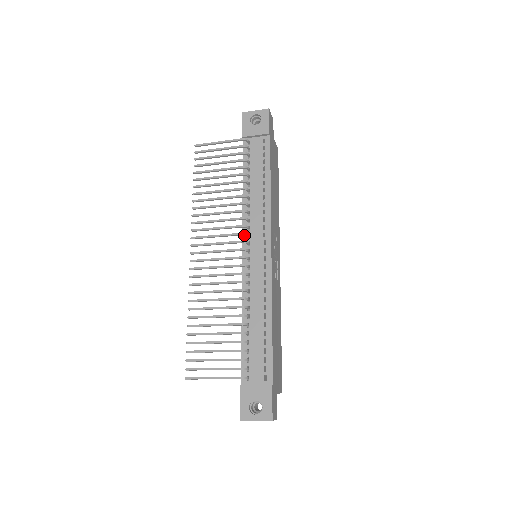
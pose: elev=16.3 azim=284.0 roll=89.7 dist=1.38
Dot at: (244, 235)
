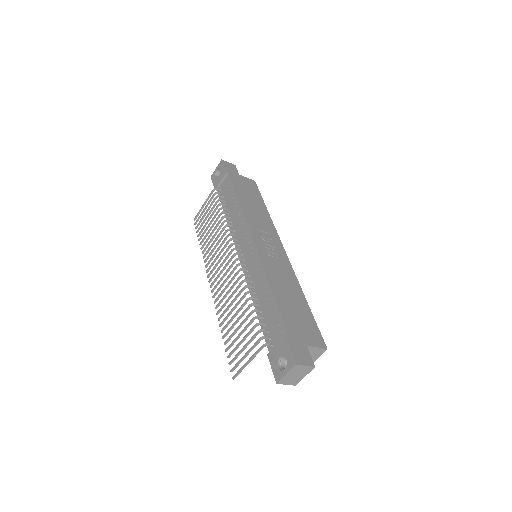
Dot at: occluded
